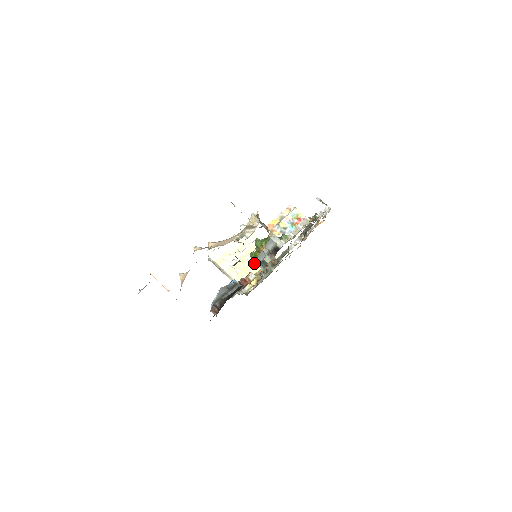
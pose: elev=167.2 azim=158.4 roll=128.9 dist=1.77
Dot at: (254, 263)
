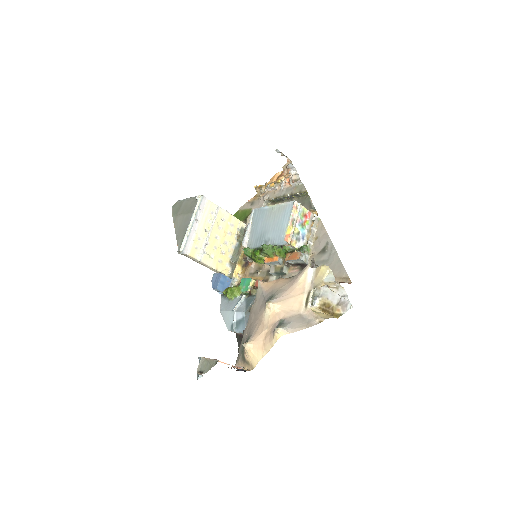
Dot at: (223, 240)
